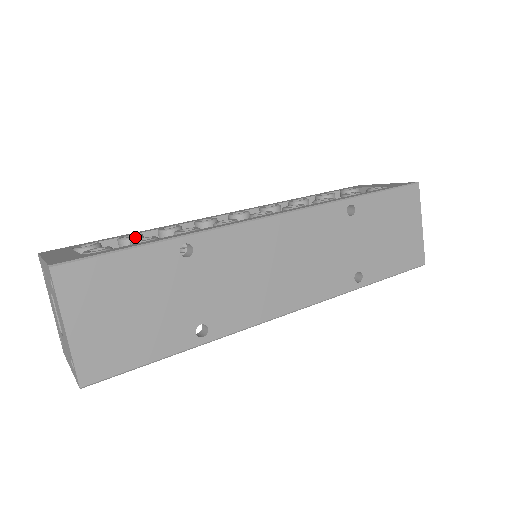
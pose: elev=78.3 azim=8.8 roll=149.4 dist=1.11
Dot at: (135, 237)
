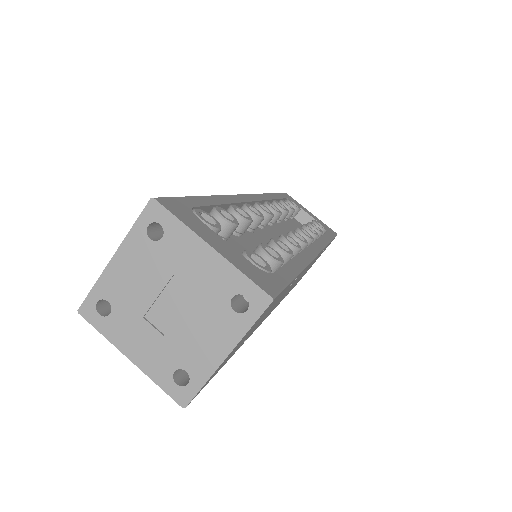
Dot at: occluded
